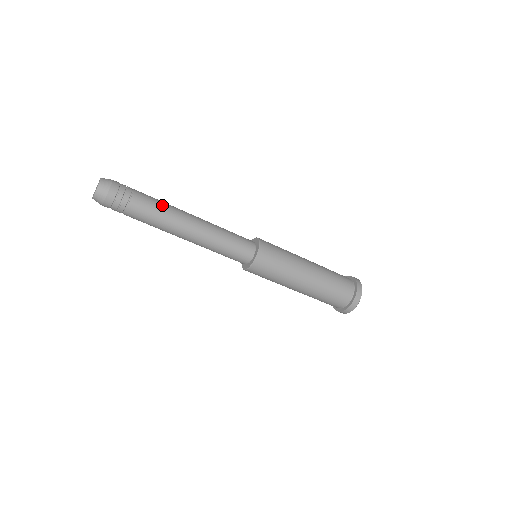
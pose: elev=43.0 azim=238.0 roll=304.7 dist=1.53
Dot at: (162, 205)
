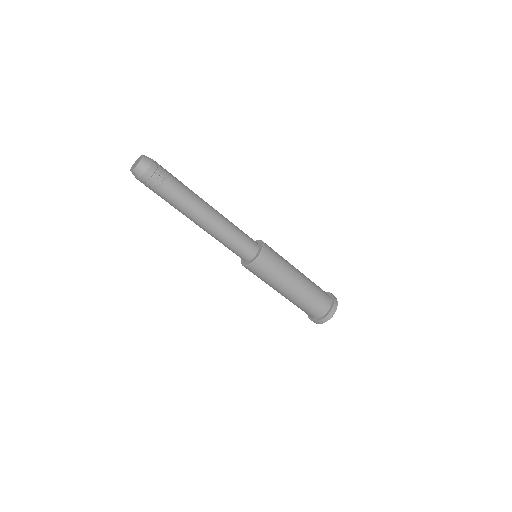
Dot at: (189, 189)
